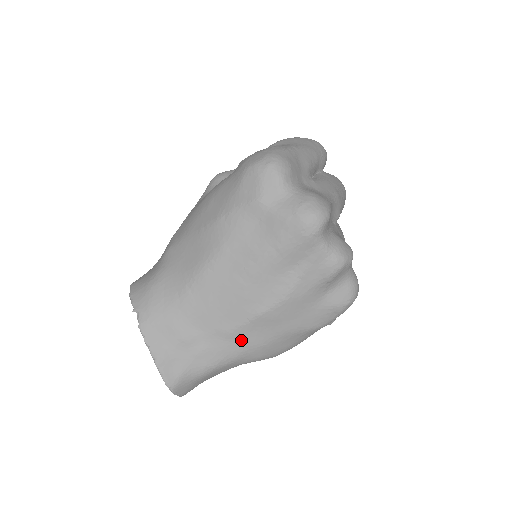
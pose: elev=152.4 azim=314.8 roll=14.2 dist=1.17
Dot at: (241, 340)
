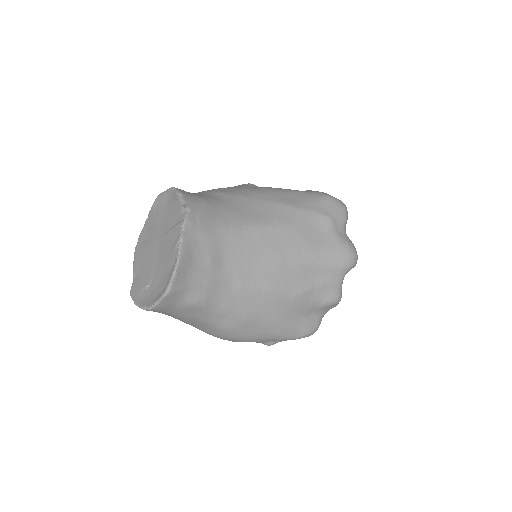
Dot at: (242, 299)
